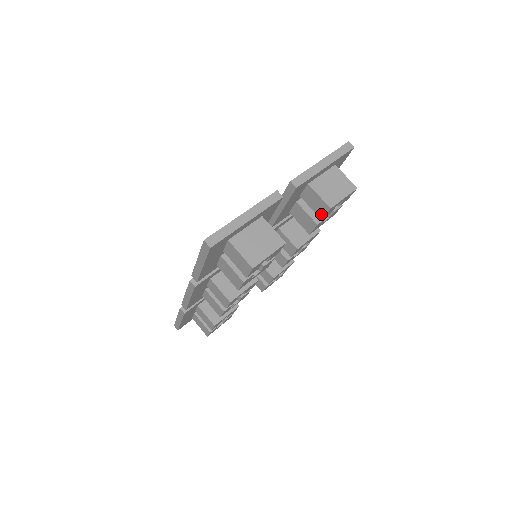
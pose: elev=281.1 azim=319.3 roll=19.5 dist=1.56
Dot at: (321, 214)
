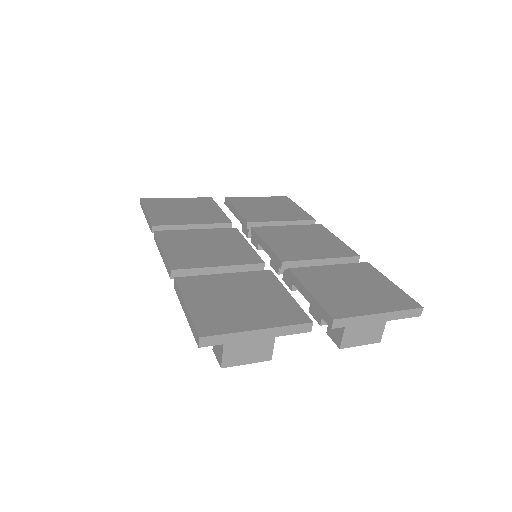
Dot at: (330, 333)
